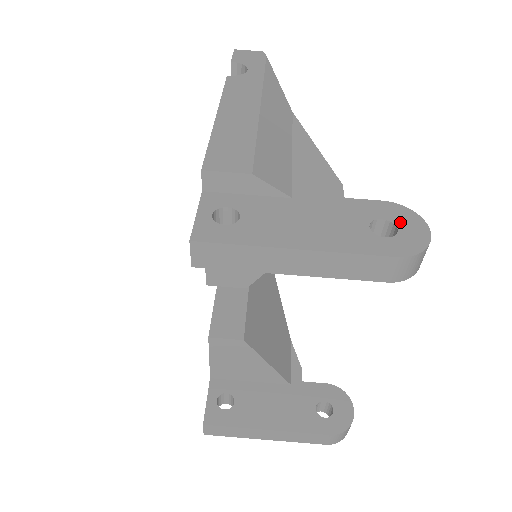
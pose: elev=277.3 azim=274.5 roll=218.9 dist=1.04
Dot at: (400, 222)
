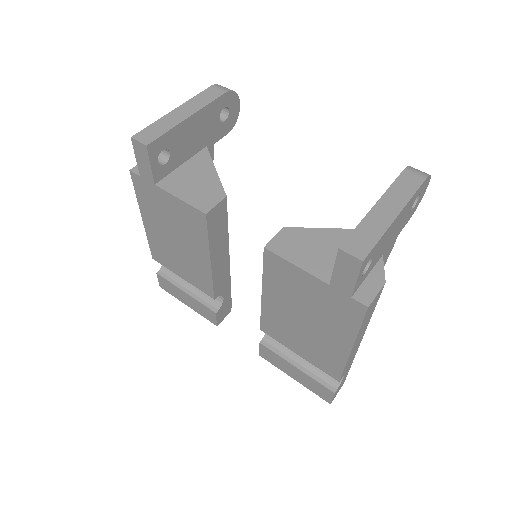
Dot at: occluded
